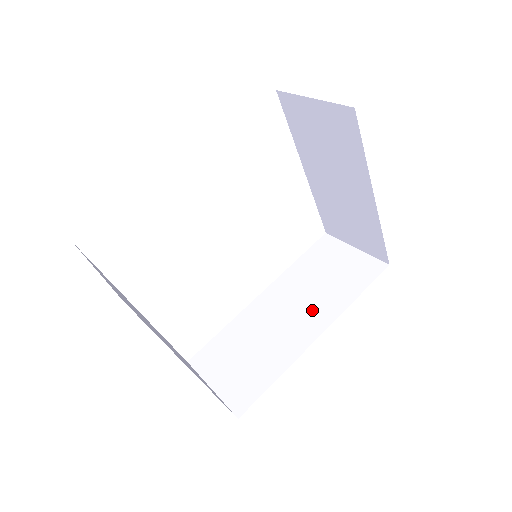
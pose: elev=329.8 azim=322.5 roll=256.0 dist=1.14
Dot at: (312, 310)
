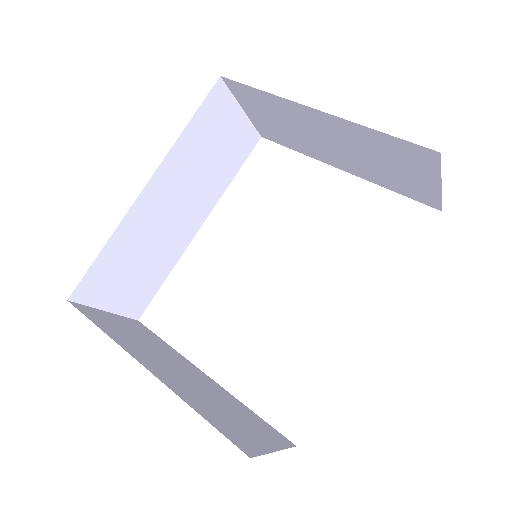
Dot at: occluded
